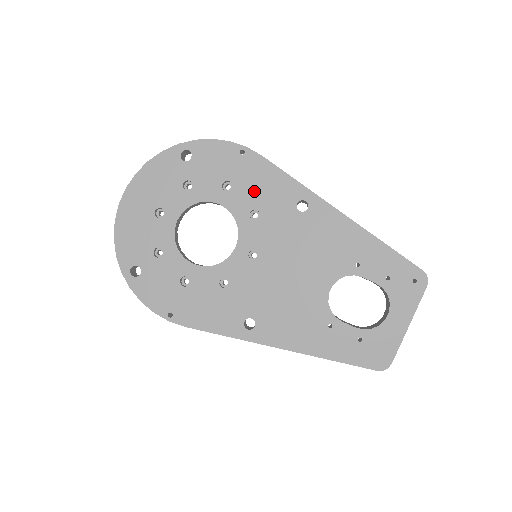
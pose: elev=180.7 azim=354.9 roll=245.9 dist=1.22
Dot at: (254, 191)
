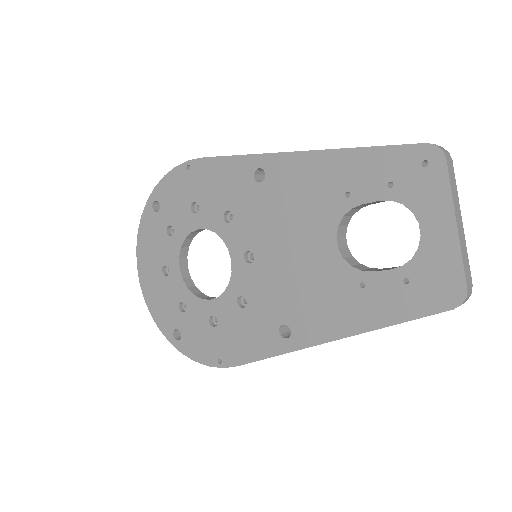
Dot at: (215, 195)
